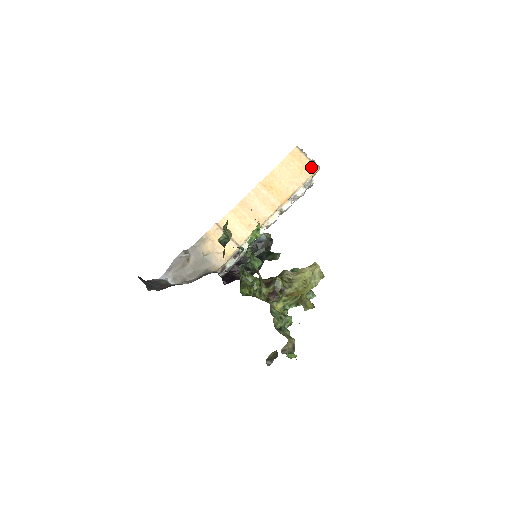
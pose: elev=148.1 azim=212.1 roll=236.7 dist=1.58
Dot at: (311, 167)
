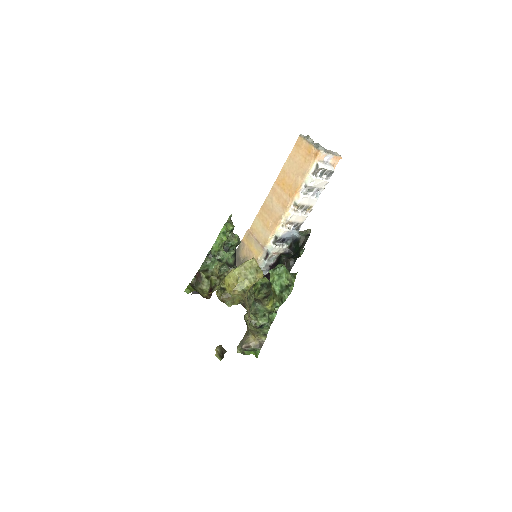
Dot at: (313, 152)
